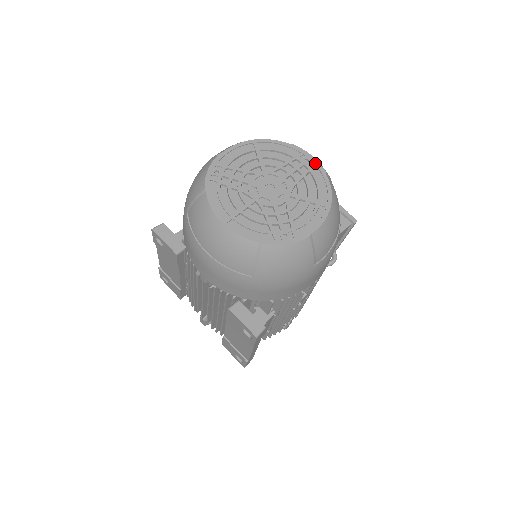
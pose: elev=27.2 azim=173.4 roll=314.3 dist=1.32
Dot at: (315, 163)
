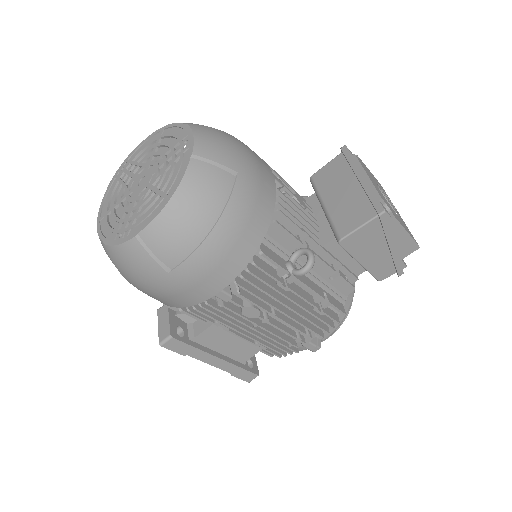
Dot at: (190, 144)
